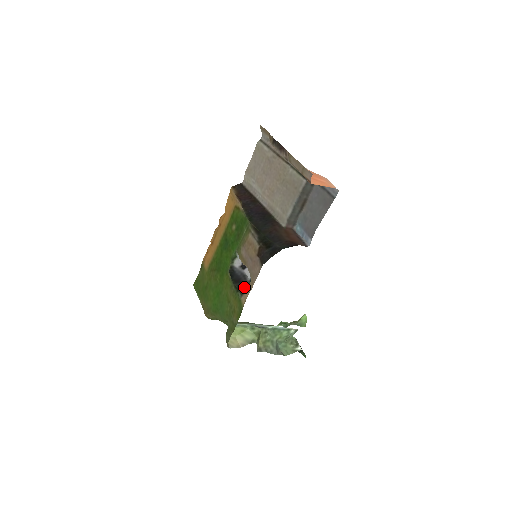
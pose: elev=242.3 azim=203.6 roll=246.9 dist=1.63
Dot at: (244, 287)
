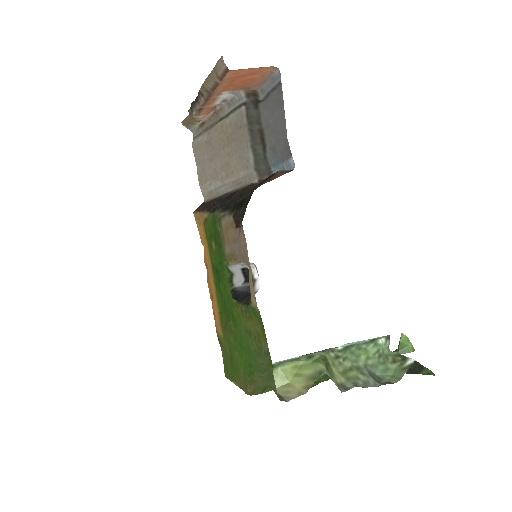
Dot at: occluded
